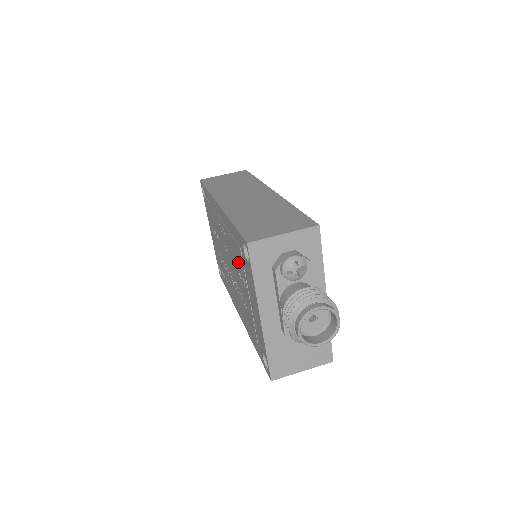
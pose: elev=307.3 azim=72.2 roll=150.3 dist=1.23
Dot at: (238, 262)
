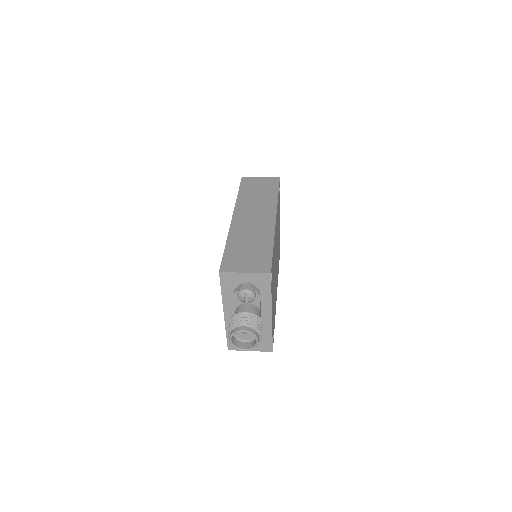
Dot at: occluded
